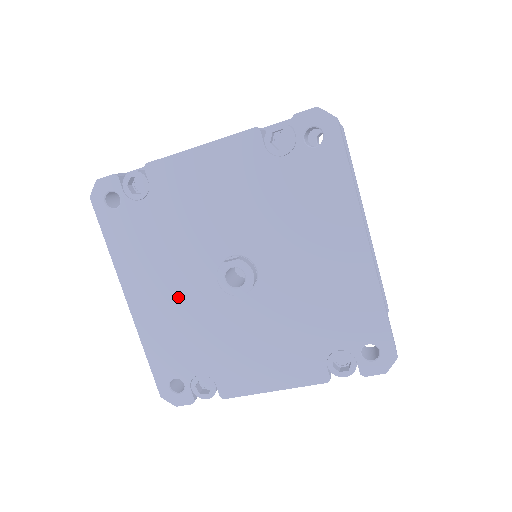
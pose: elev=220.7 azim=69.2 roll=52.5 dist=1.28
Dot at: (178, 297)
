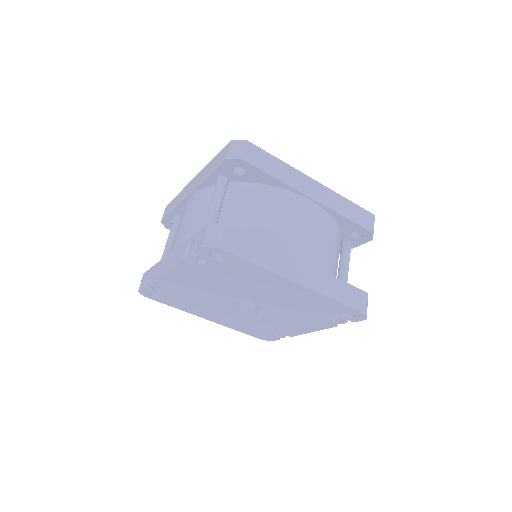
Dot at: (227, 315)
